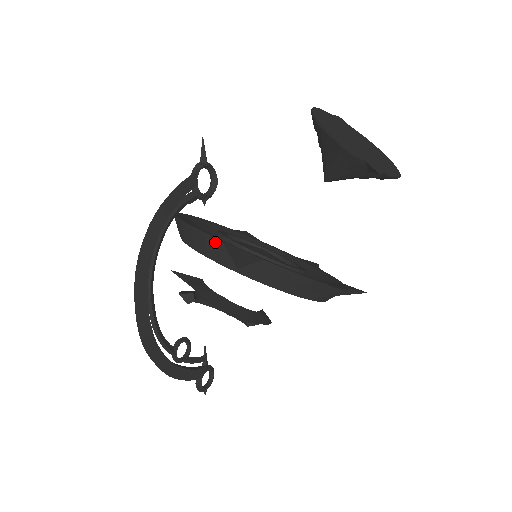
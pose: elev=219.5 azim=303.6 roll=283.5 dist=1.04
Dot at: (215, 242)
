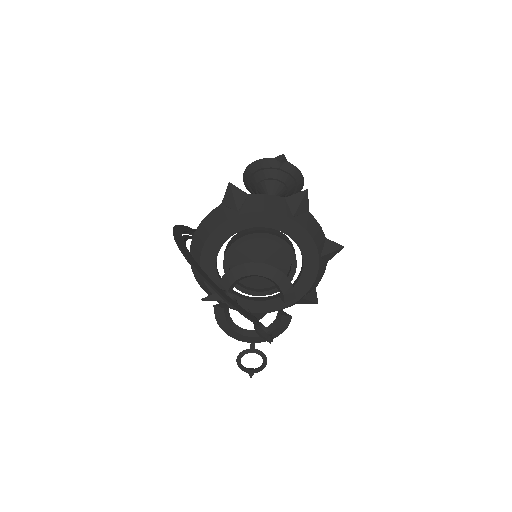
Dot at: (218, 210)
